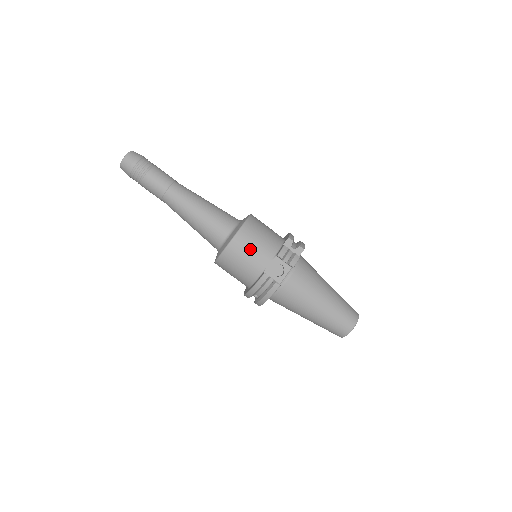
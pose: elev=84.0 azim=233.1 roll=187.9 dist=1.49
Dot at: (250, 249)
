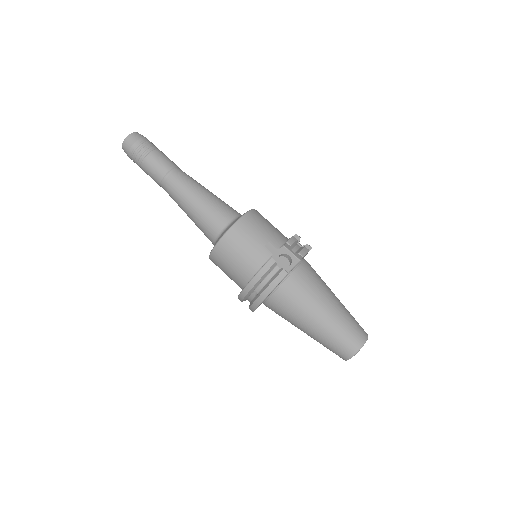
Dot at: (256, 234)
